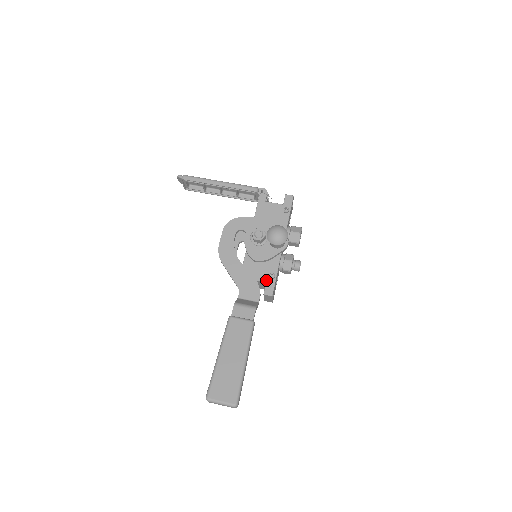
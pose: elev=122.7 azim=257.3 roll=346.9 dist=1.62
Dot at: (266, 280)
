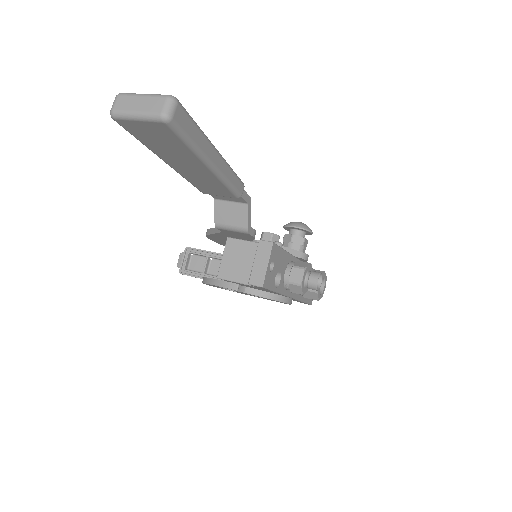
Dot at: occluded
